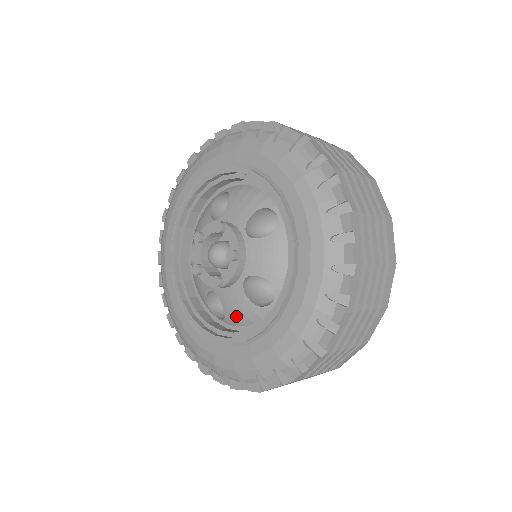
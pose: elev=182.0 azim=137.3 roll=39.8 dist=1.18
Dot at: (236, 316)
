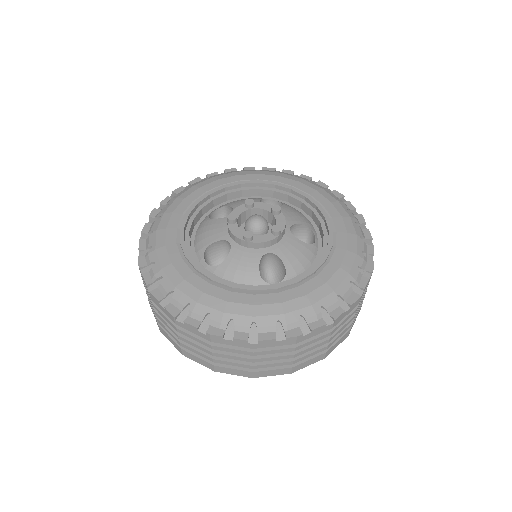
Dot at: (297, 262)
